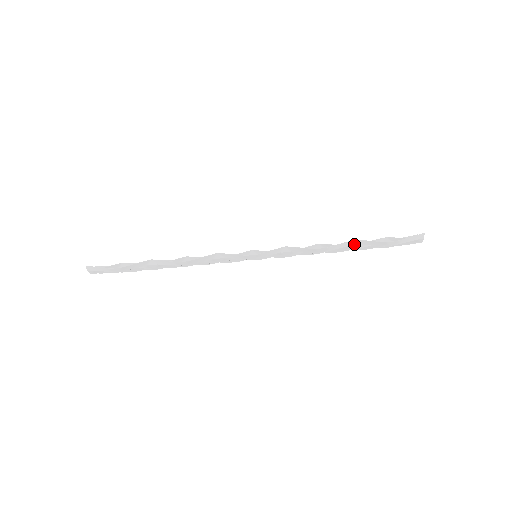
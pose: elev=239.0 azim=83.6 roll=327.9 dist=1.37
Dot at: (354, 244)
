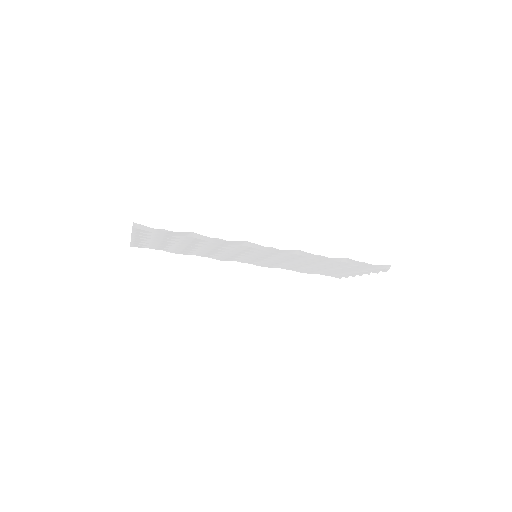
Dot at: (344, 261)
